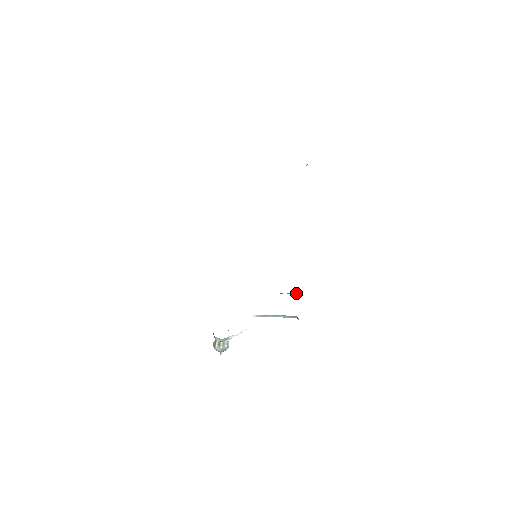
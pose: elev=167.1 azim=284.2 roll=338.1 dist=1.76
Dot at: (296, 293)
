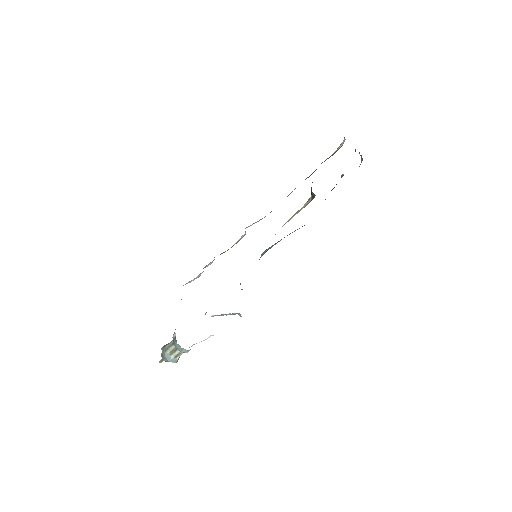
Dot at: occluded
